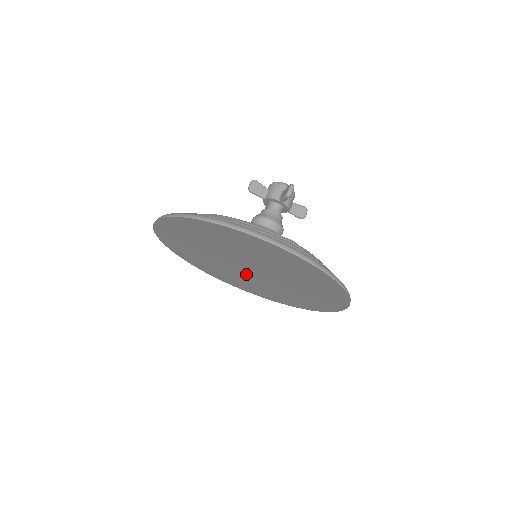
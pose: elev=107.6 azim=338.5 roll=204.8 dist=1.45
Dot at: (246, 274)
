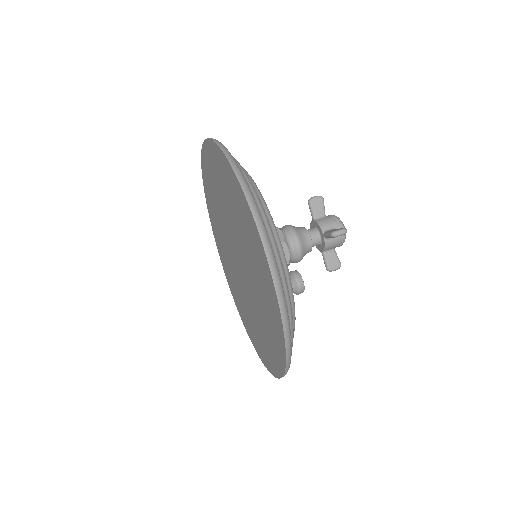
Dot at: (235, 263)
